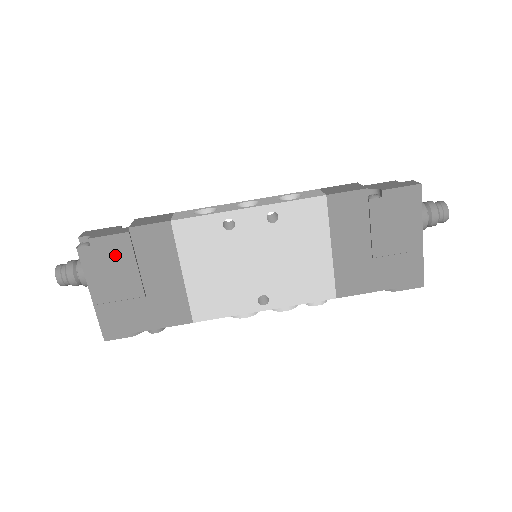
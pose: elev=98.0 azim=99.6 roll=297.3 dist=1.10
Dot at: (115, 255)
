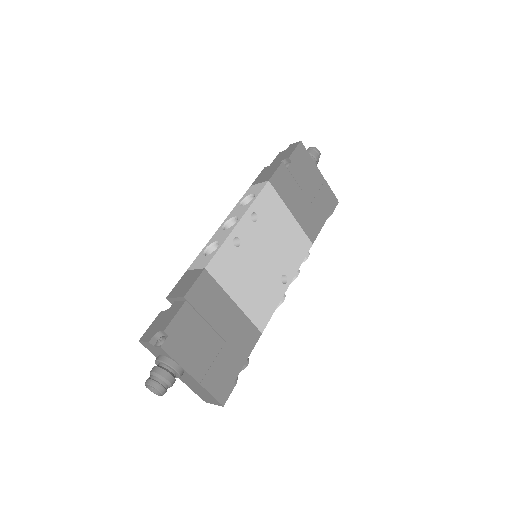
Dot at: (188, 328)
